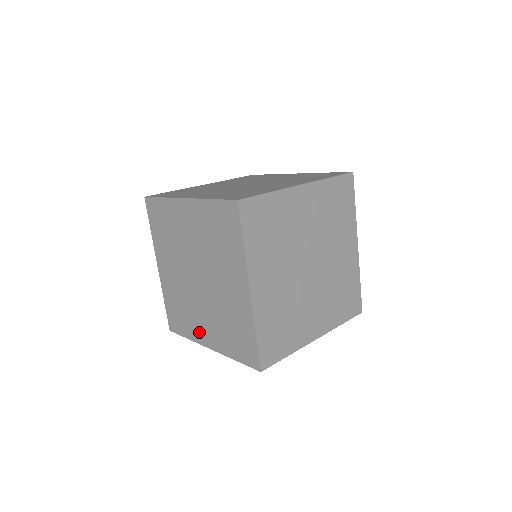
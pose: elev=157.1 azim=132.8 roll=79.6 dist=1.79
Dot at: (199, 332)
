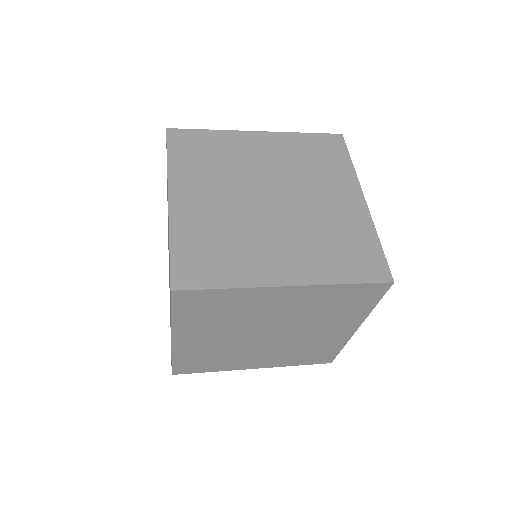
Dot at: occluded
